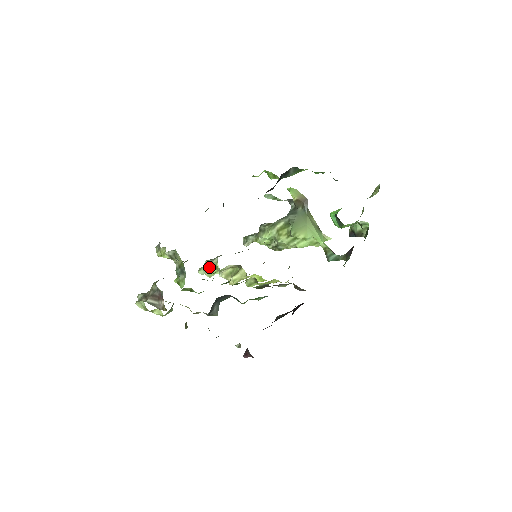
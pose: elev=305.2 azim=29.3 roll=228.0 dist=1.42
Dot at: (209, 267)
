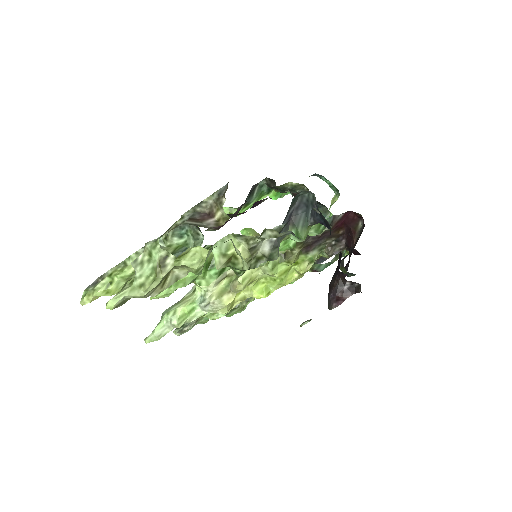
Dot at: occluded
